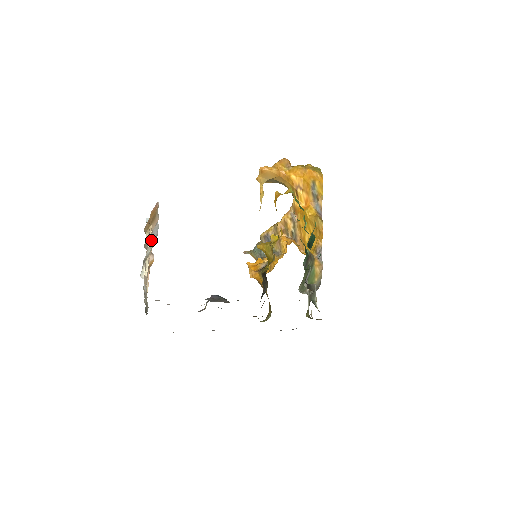
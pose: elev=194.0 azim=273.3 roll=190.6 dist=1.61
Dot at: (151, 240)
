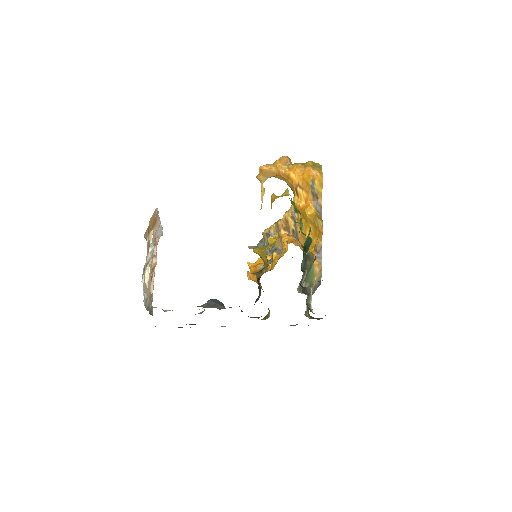
Dot at: (151, 246)
